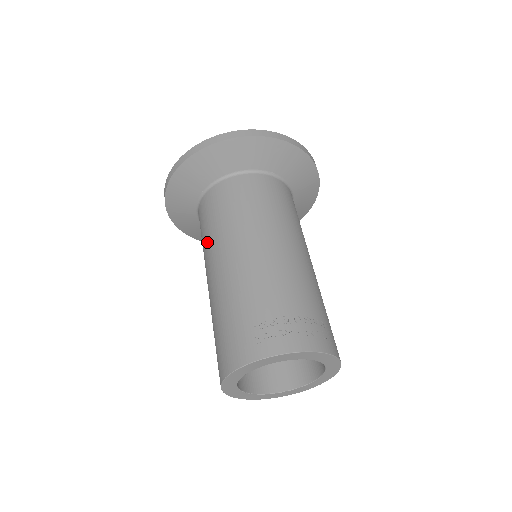
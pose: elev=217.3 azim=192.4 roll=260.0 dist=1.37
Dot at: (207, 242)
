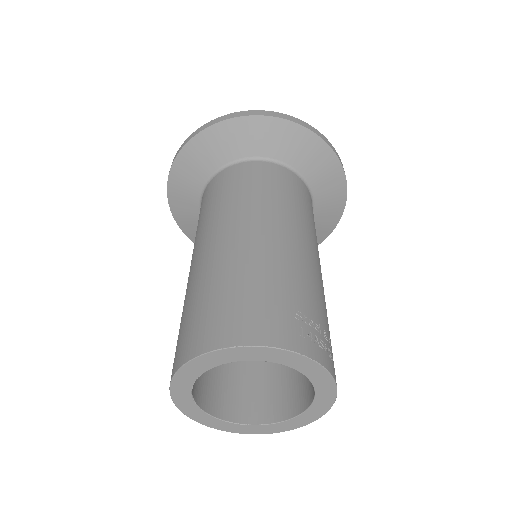
Dot at: (244, 200)
